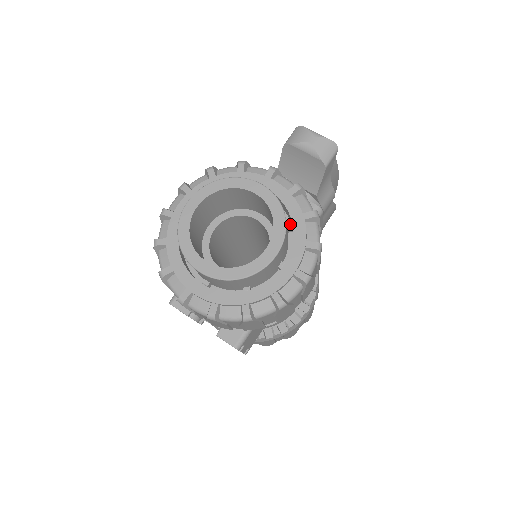
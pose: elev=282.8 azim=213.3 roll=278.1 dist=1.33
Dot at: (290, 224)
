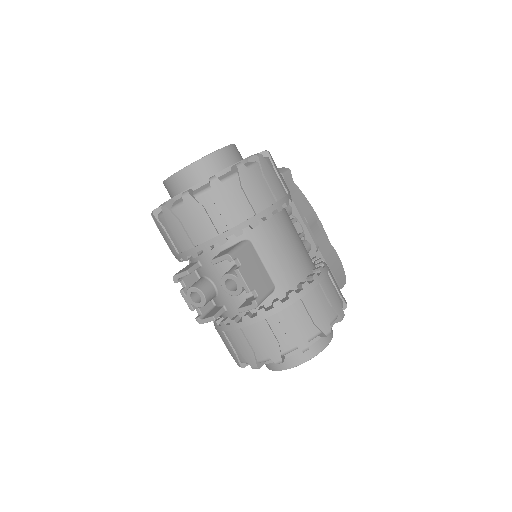
Dot at: occluded
